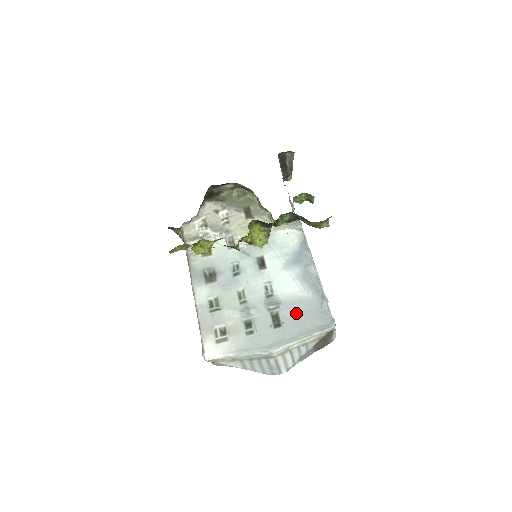
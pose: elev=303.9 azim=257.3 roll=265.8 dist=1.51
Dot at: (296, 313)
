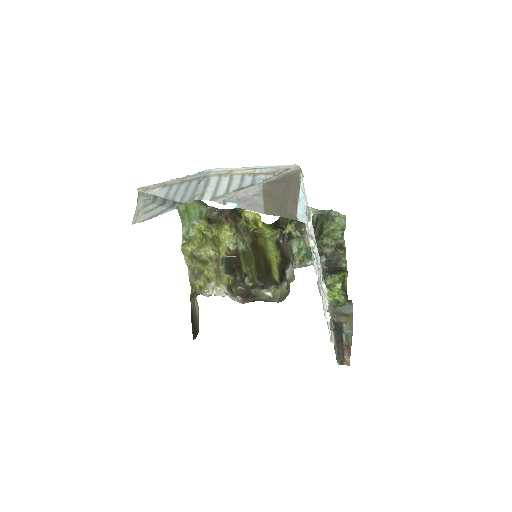
Dot at: occluded
